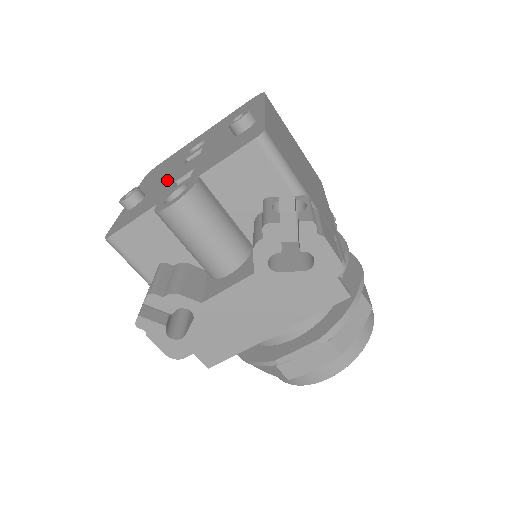
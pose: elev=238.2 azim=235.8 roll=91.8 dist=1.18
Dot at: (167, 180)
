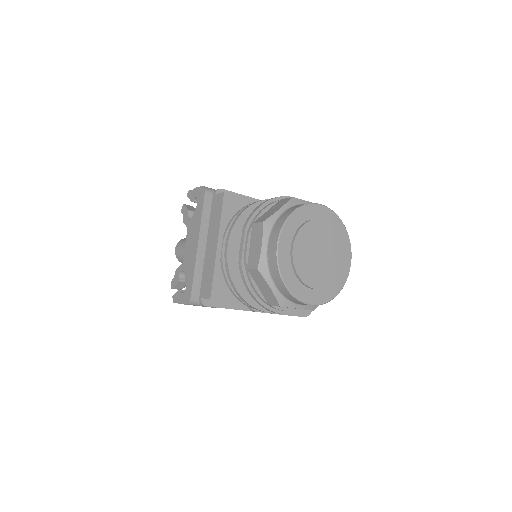
Dot at: occluded
